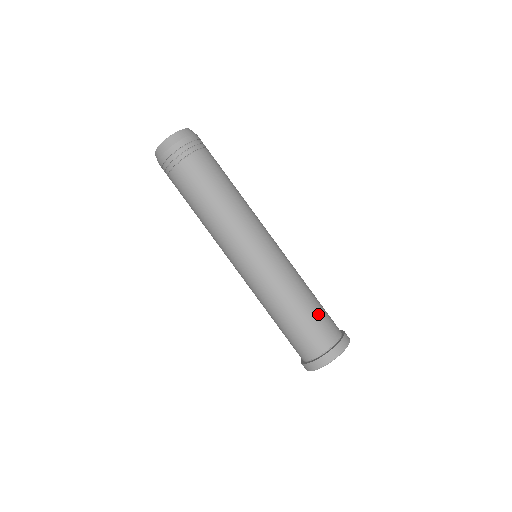
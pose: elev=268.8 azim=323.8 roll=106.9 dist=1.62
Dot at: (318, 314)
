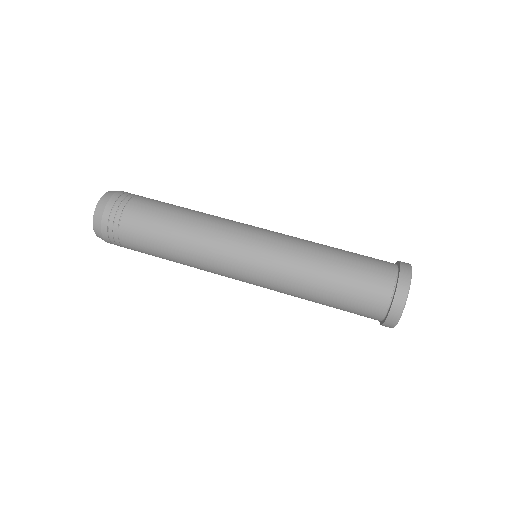
Dot at: (353, 273)
